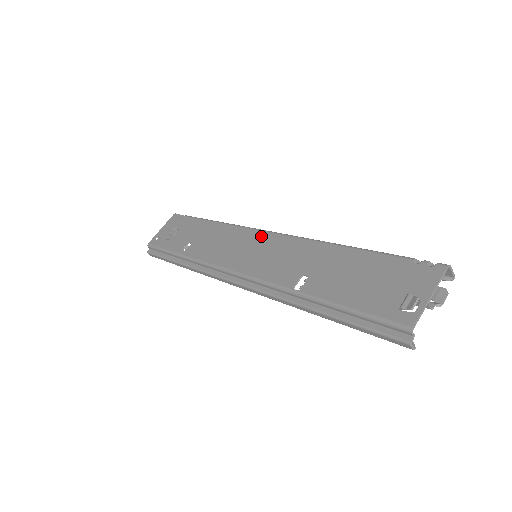
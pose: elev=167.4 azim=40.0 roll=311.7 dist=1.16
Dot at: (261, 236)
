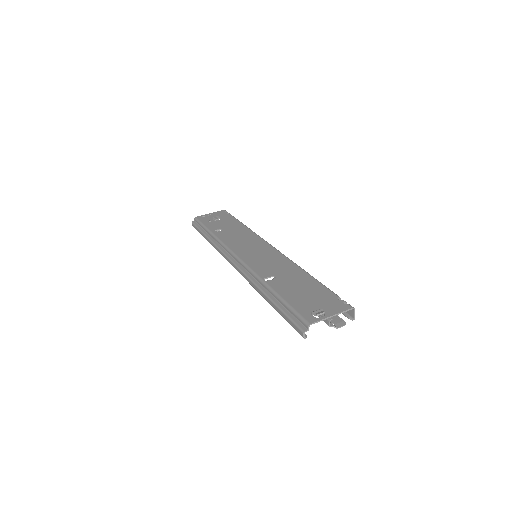
Dot at: (267, 246)
